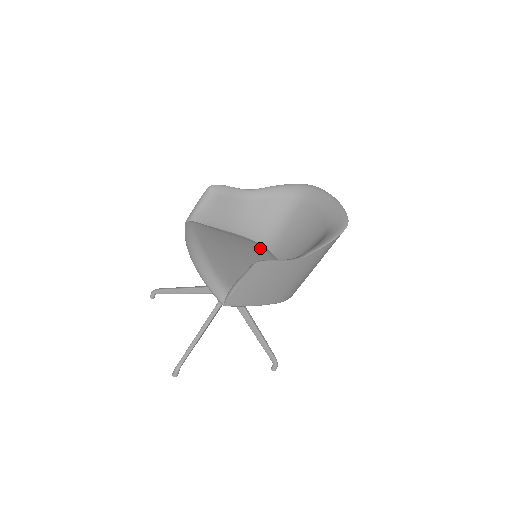
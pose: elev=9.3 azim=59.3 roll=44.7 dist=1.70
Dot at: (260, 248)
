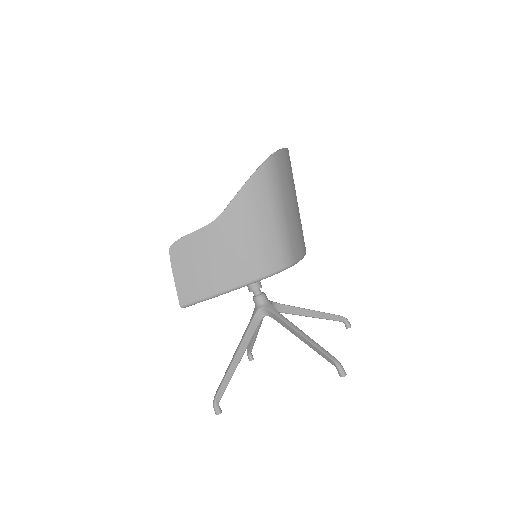
Dot at: occluded
